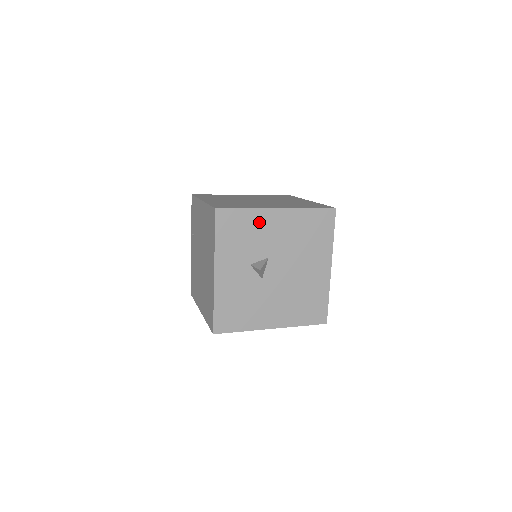
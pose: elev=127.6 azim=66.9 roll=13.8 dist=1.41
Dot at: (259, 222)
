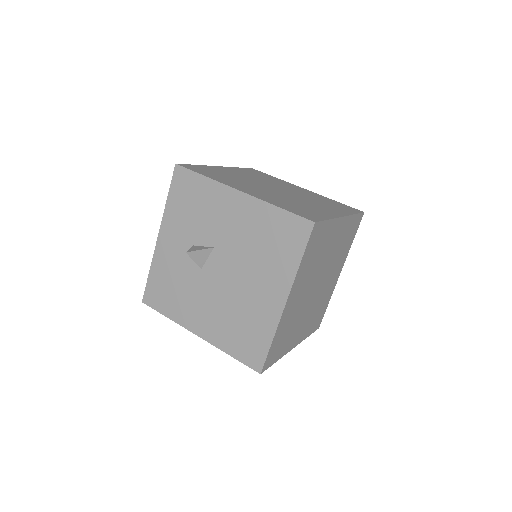
Dot at: (215, 199)
